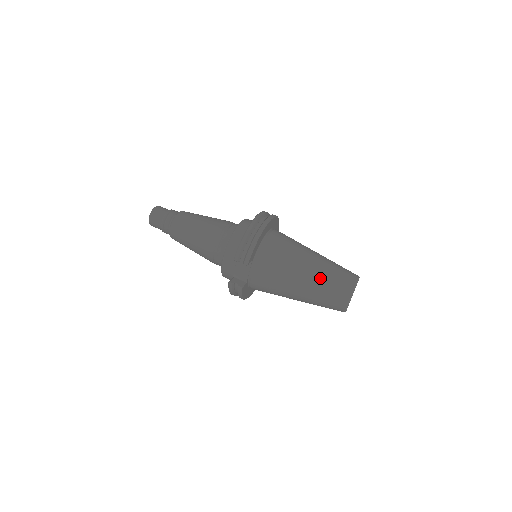
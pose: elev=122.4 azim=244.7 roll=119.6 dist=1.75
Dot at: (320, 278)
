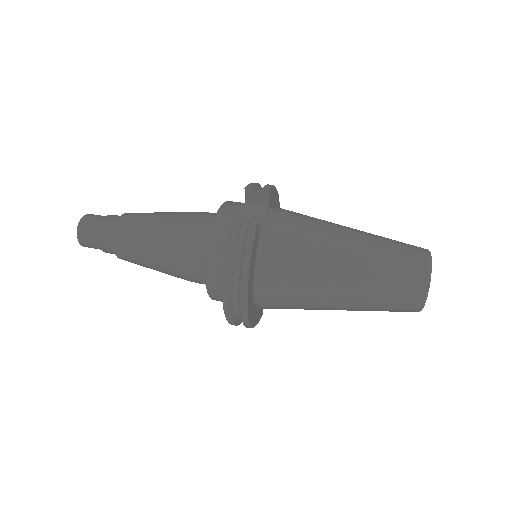
Dot at: occluded
